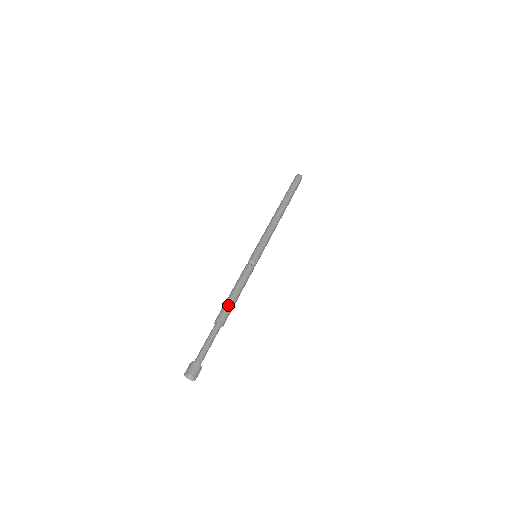
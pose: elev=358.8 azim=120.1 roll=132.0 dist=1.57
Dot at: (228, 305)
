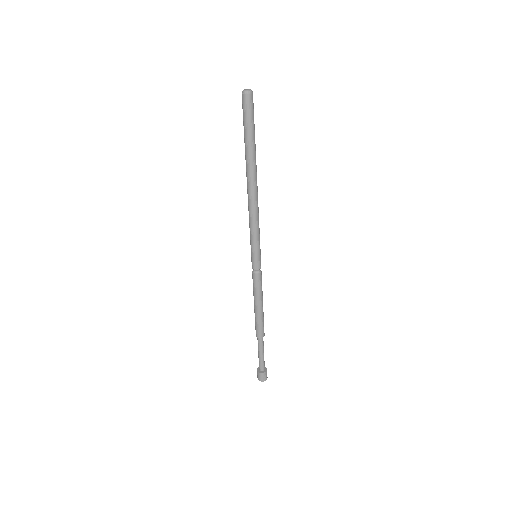
Dot at: (258, 322)
